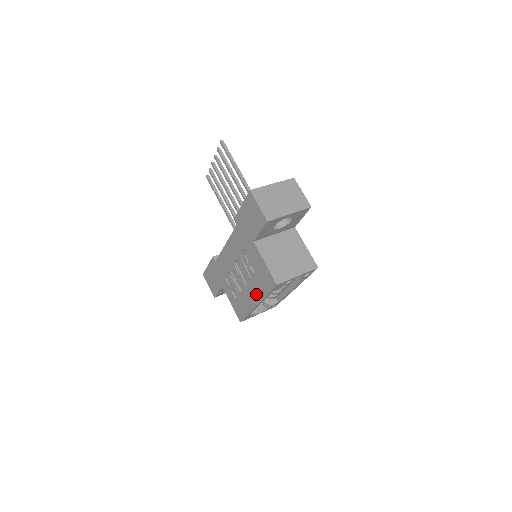
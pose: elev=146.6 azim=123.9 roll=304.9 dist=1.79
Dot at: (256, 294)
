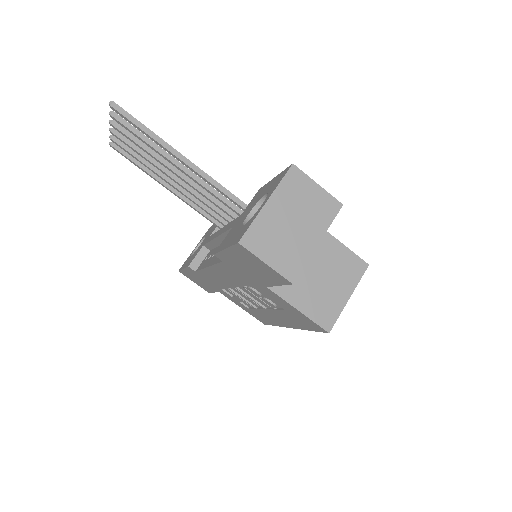
Dot at: (287, 322)
